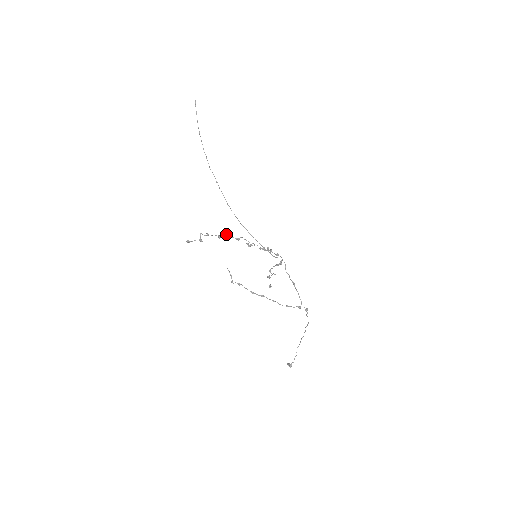
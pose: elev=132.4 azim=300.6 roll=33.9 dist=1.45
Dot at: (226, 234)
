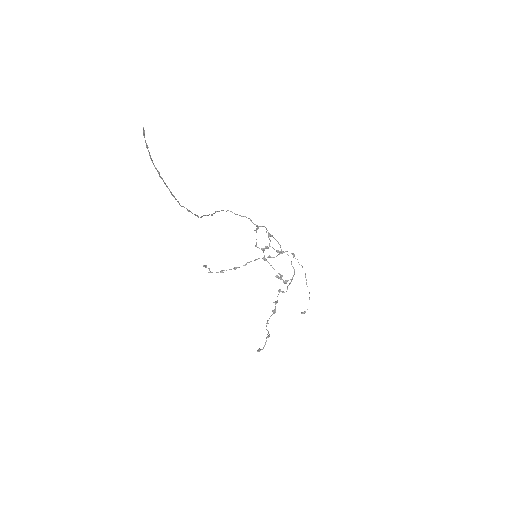
Dot at: (277, 302)
